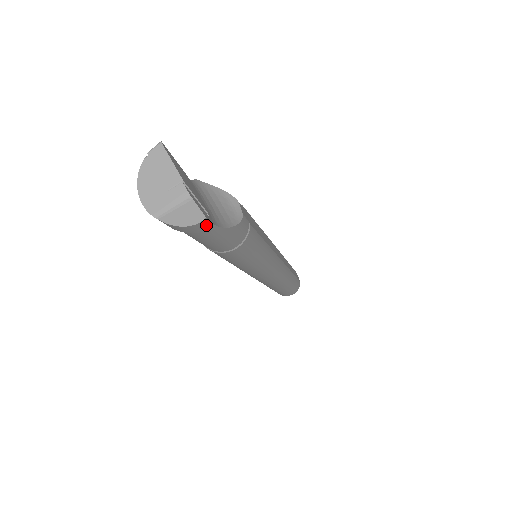
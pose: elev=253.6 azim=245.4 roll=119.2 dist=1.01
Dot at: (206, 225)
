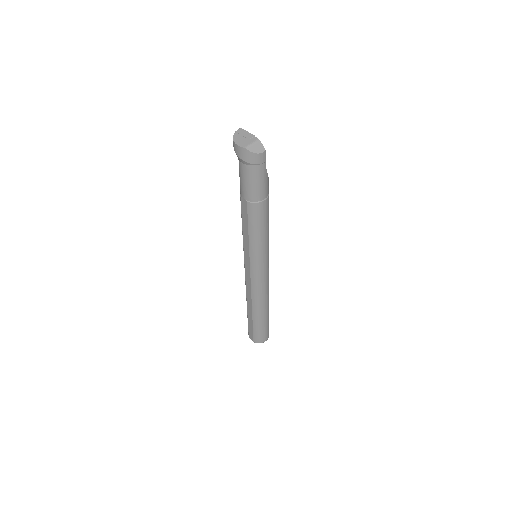
Dot at: (264, 158)
